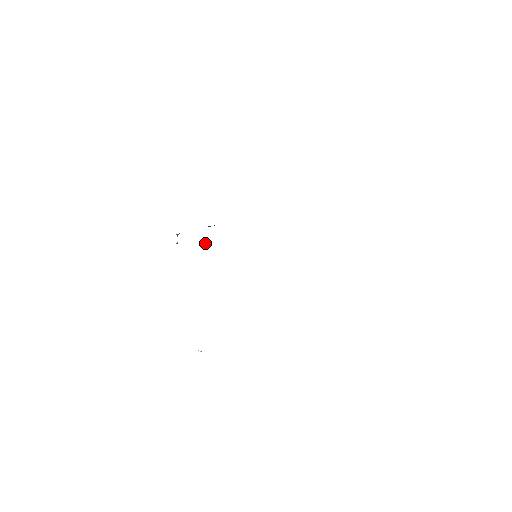
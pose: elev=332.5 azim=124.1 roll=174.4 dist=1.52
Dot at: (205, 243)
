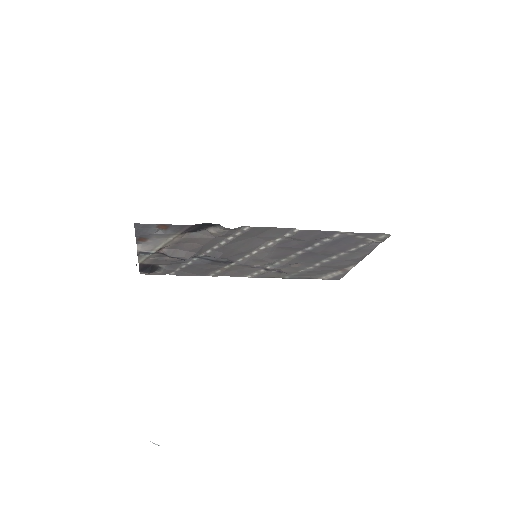
Dot at: (189, 252)
